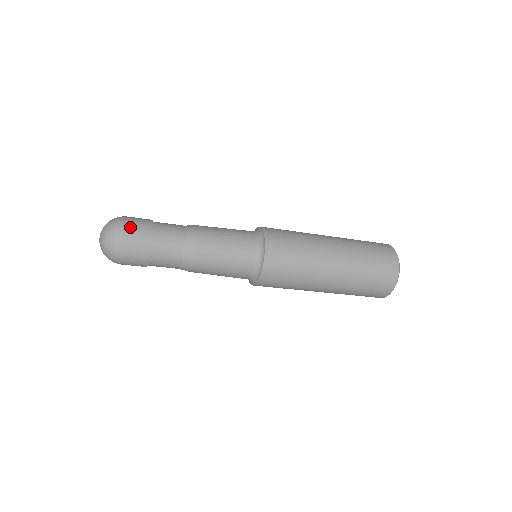
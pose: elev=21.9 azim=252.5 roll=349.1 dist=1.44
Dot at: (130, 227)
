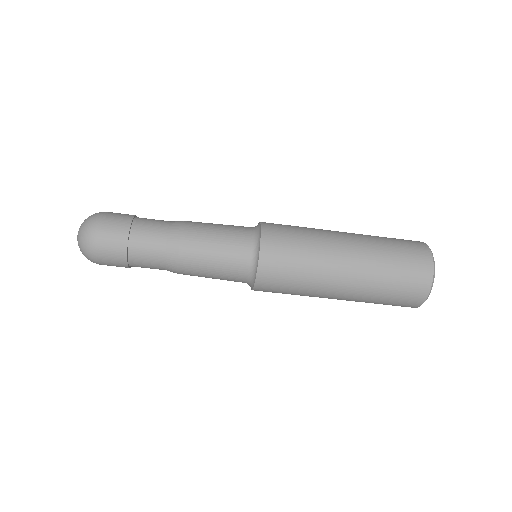
Dot at: occluded
